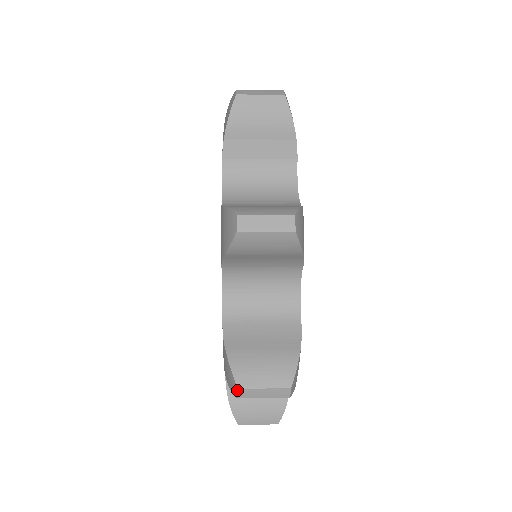
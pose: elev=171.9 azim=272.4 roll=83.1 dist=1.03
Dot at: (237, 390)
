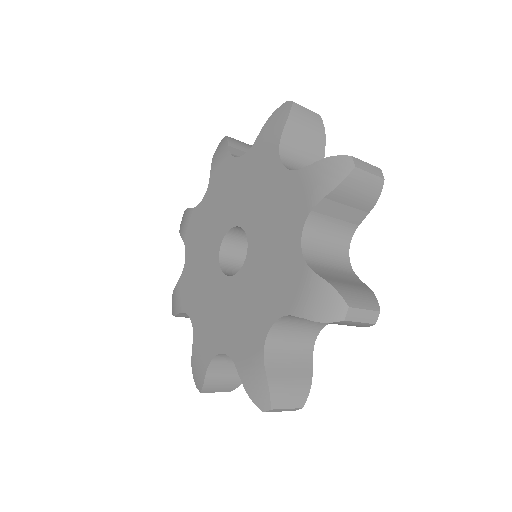
Dot at: (351, 158)
